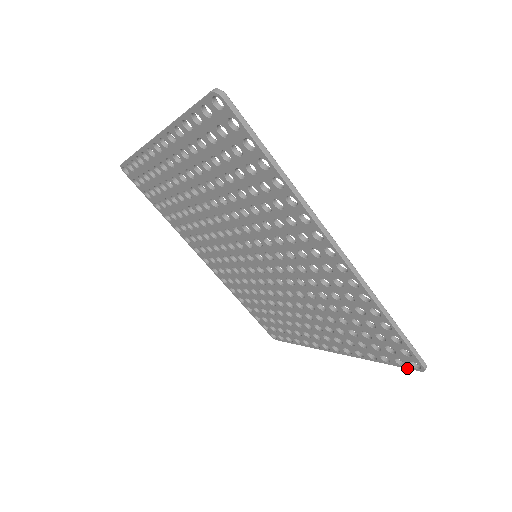
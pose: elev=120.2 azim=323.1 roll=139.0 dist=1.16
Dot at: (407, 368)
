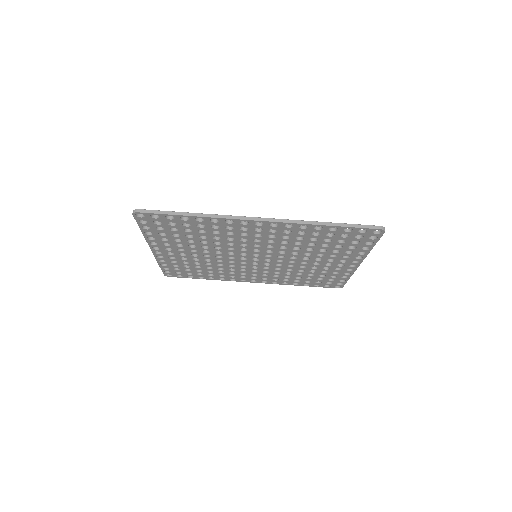
Dot at: (380, 237)
